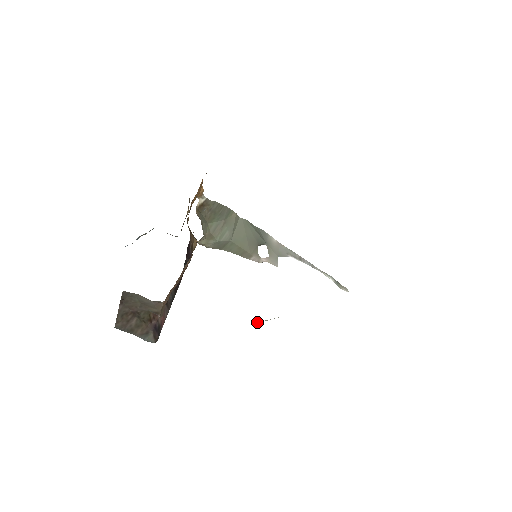
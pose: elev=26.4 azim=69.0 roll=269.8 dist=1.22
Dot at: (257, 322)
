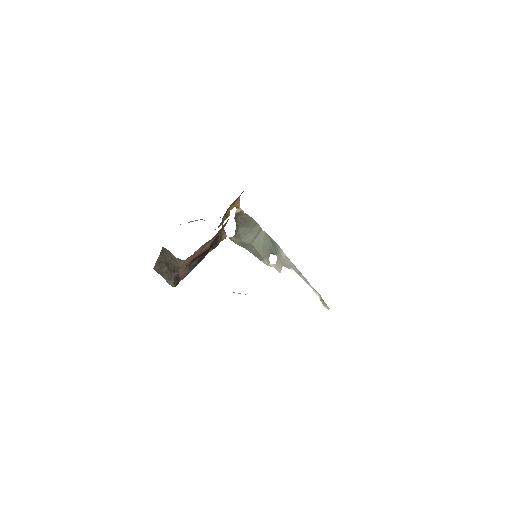
Dot at: (233, 292)
